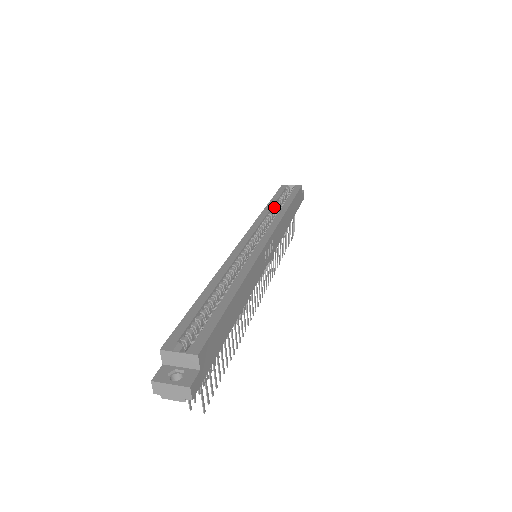
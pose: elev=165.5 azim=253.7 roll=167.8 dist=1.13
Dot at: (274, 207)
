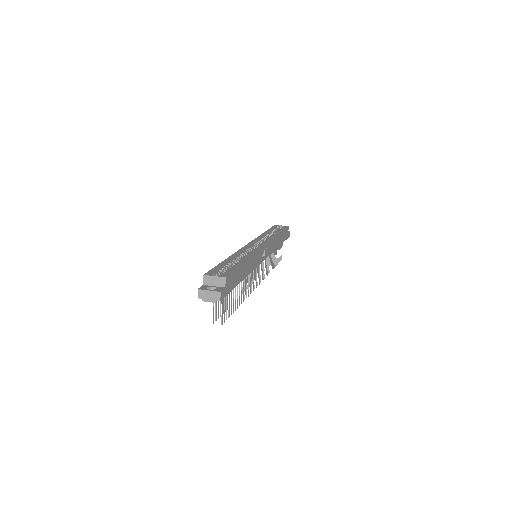
Dot at: (269, 234)
